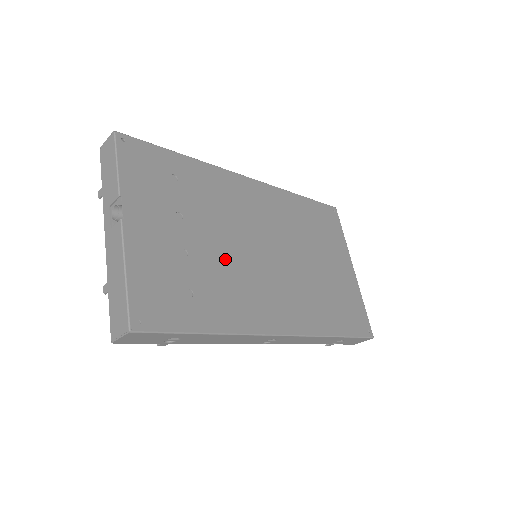
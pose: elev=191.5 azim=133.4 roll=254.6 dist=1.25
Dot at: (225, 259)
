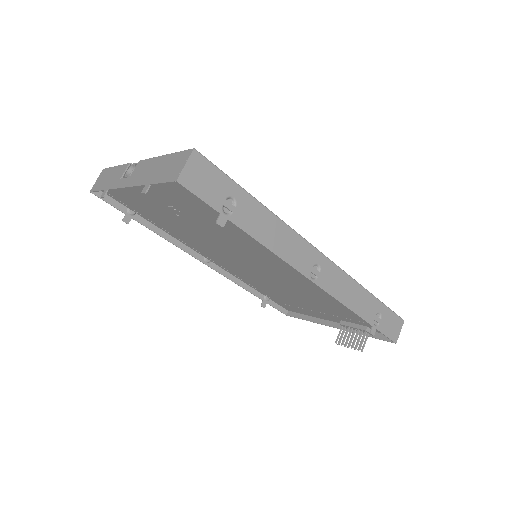
Dot at: occluded
